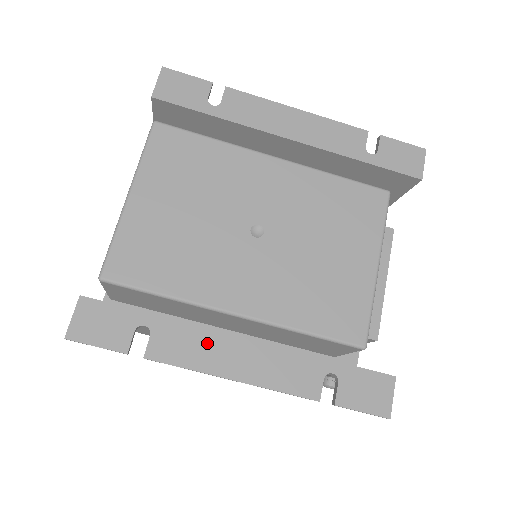
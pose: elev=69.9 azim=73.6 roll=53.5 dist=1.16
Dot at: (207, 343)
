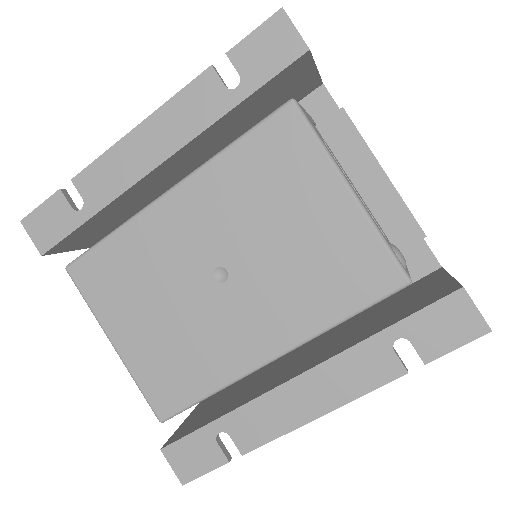
Dot at: (273, 406)
